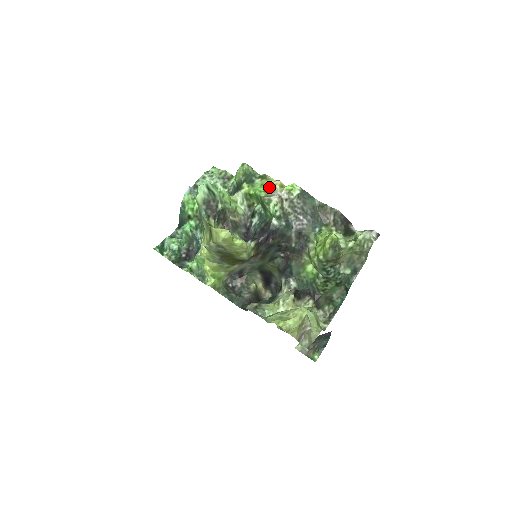
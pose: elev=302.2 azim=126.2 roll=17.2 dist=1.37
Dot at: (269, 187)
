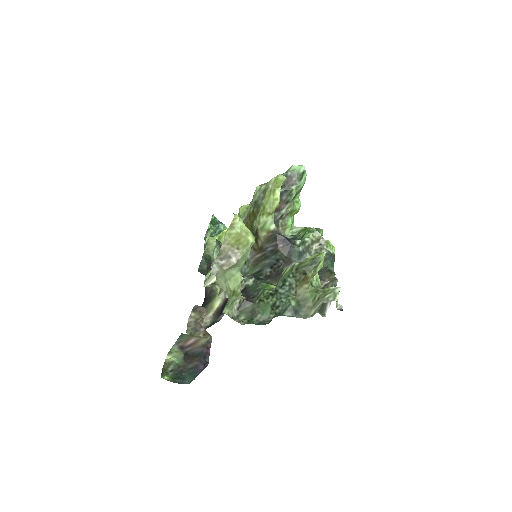
Dot at: occluded
